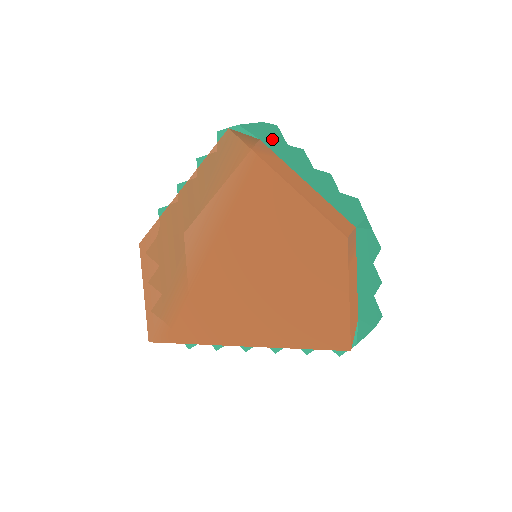
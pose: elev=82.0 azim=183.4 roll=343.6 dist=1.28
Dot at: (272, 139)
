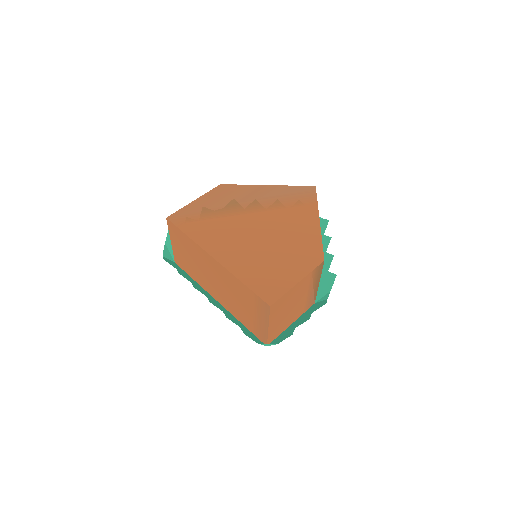
Dot at: occluded
